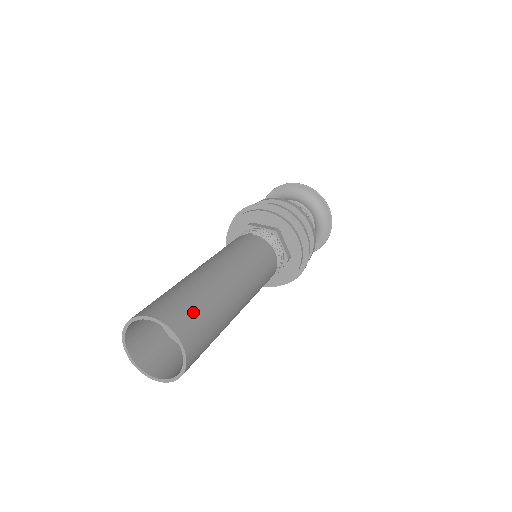
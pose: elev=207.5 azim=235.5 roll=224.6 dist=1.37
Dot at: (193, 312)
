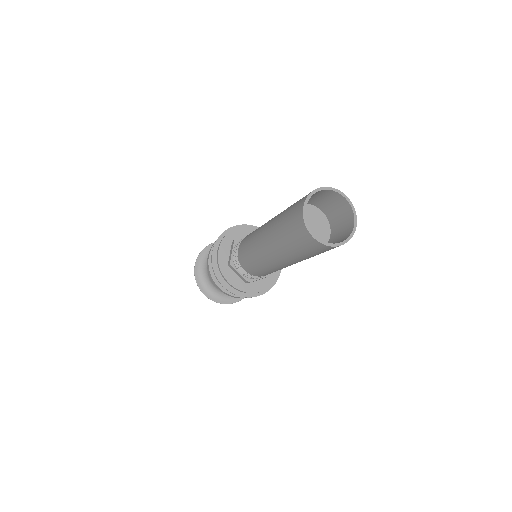
Dot at: (340, 221)
